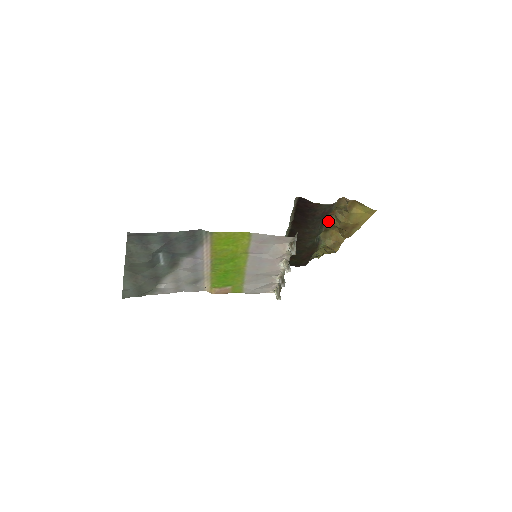
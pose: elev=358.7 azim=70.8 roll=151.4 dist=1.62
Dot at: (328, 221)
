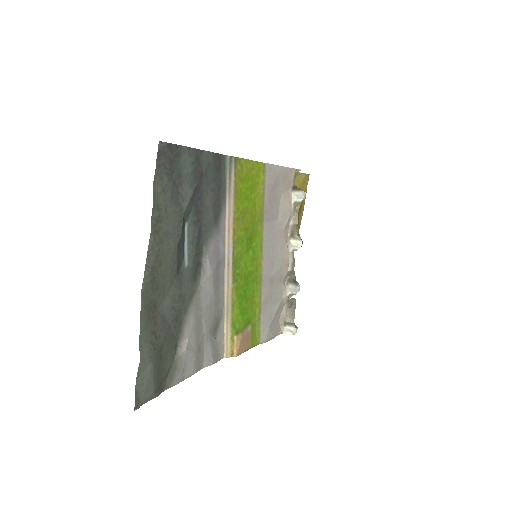
Dot at: occluded
